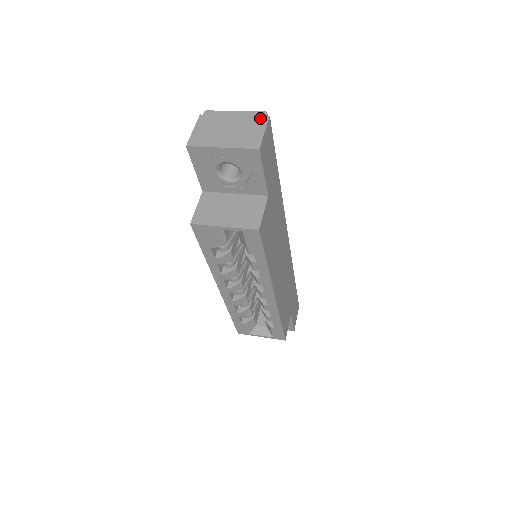
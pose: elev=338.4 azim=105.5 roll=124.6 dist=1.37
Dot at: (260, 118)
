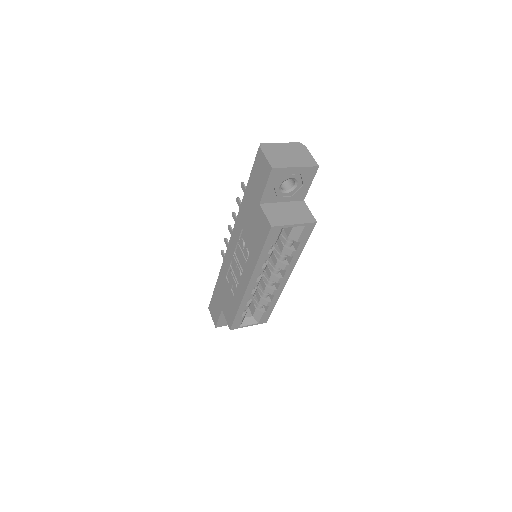
Dot at: (301, 147)
